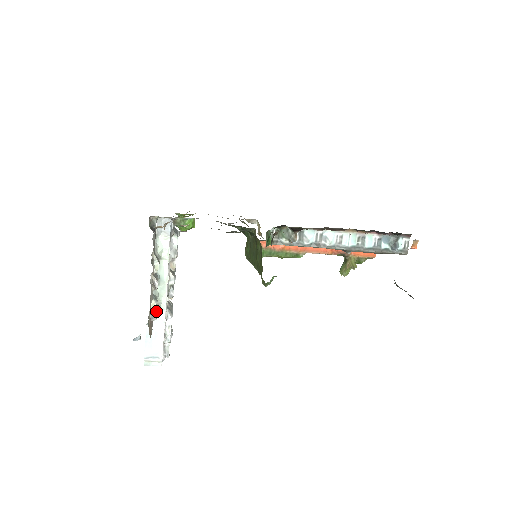
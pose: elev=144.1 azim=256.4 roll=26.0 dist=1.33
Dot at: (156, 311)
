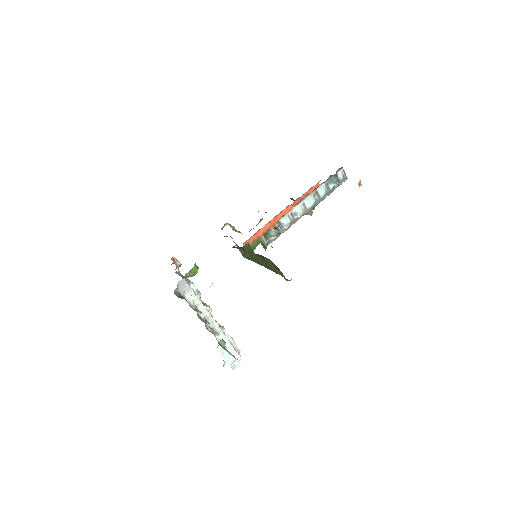
Dot at: occluded
